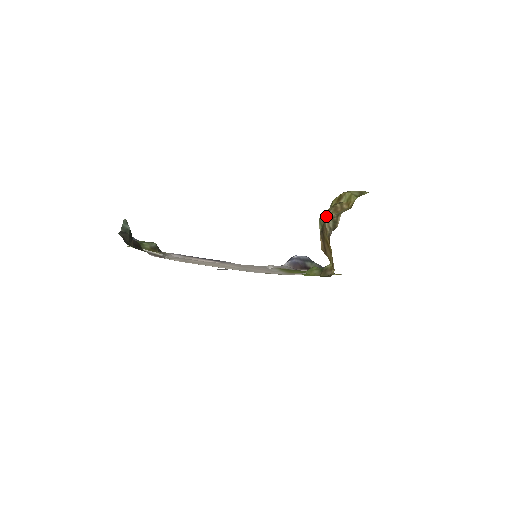
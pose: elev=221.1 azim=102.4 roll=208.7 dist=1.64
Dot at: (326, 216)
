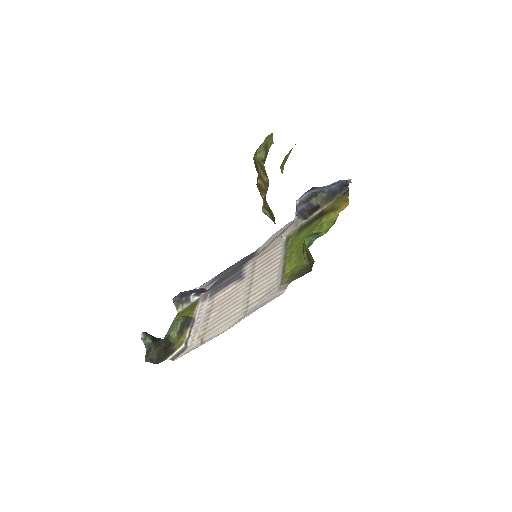
Dot at: occluded
